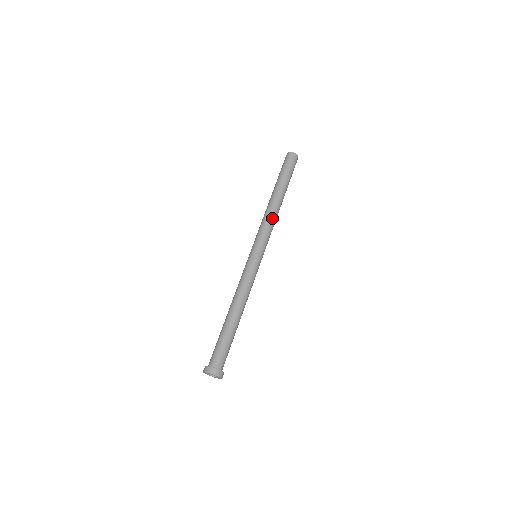
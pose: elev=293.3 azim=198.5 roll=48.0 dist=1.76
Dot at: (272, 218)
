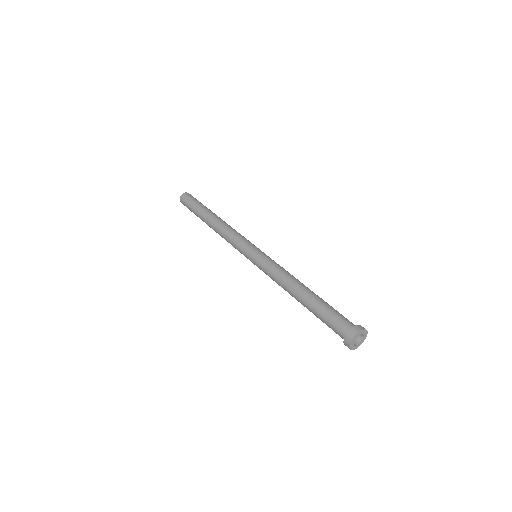
Dot at: (230, 228)
